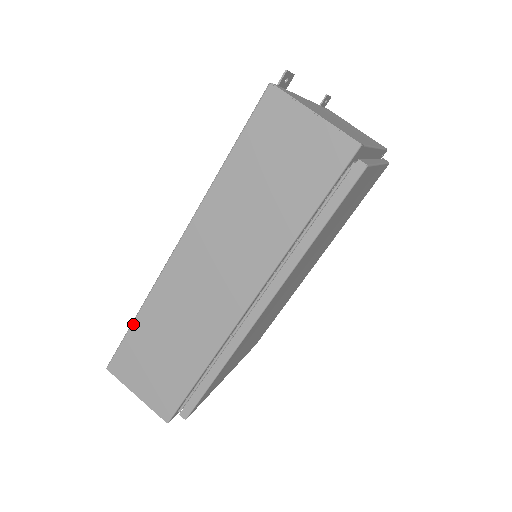
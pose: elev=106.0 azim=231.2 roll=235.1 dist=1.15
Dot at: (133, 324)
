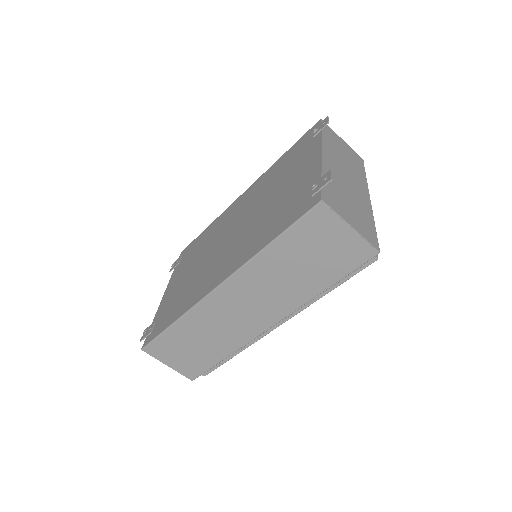
Dot at: (170, 327)
